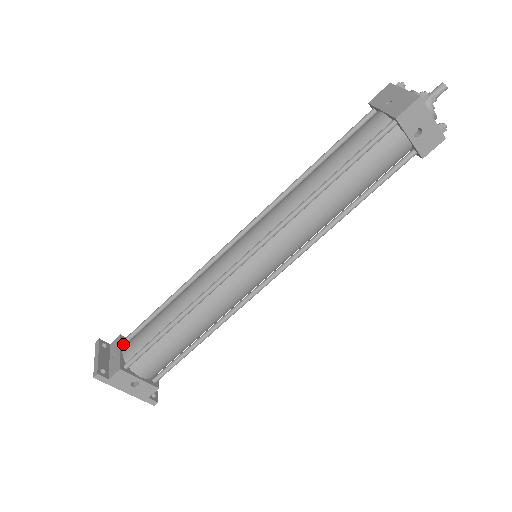
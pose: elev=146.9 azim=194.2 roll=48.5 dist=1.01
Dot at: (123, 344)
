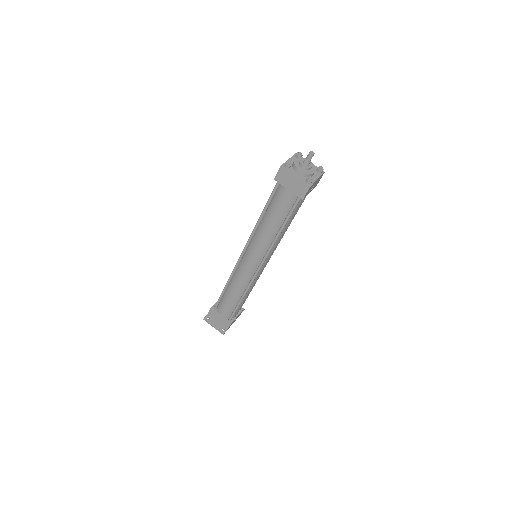
Dot at: (216, 312)
